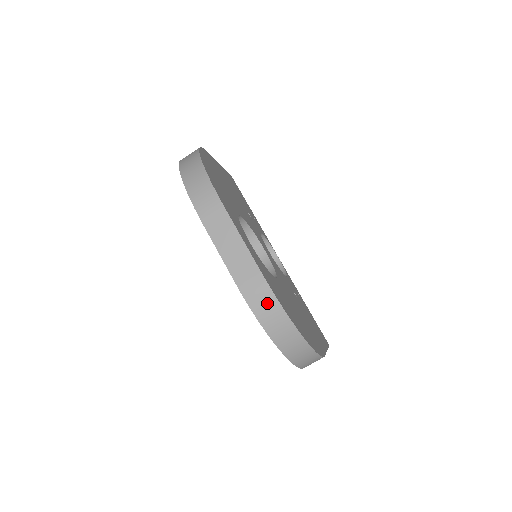
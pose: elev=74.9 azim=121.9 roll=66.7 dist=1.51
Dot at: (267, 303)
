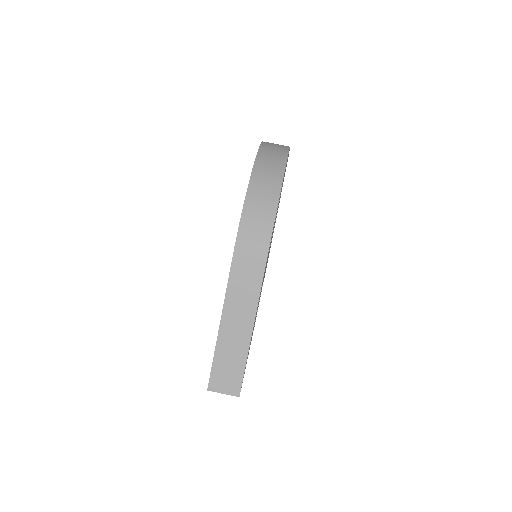
Dot at: (279, 146)
